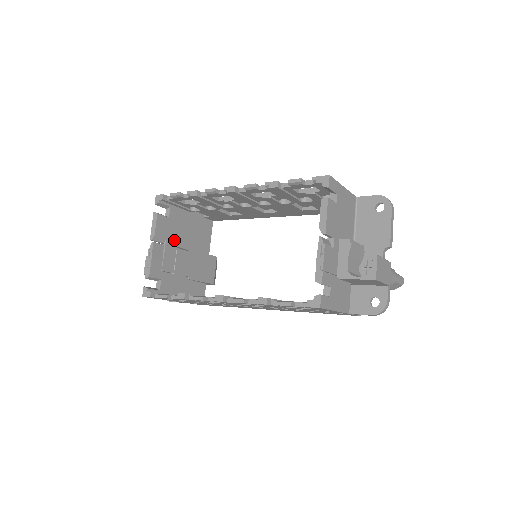
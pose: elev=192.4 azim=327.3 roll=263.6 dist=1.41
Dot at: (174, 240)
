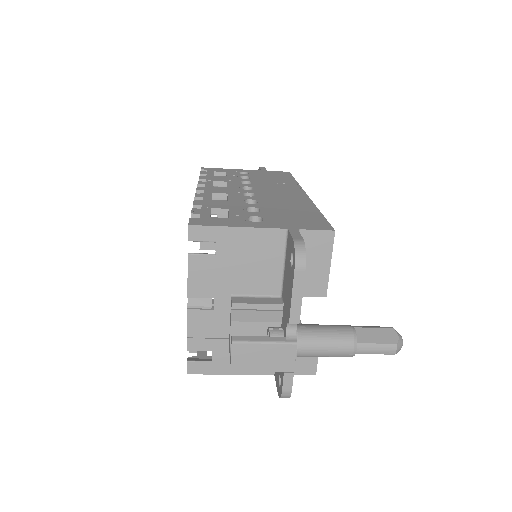
Dot at: occluded
